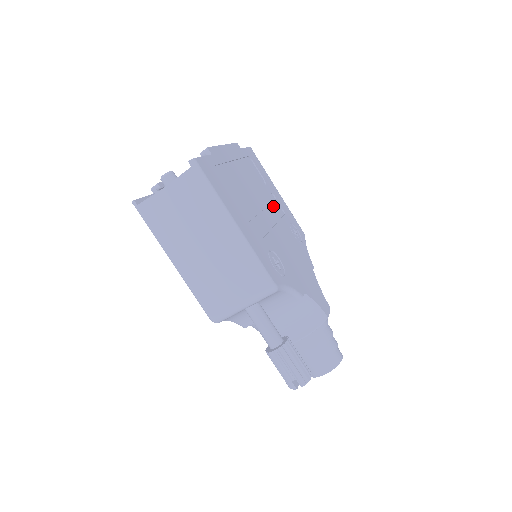
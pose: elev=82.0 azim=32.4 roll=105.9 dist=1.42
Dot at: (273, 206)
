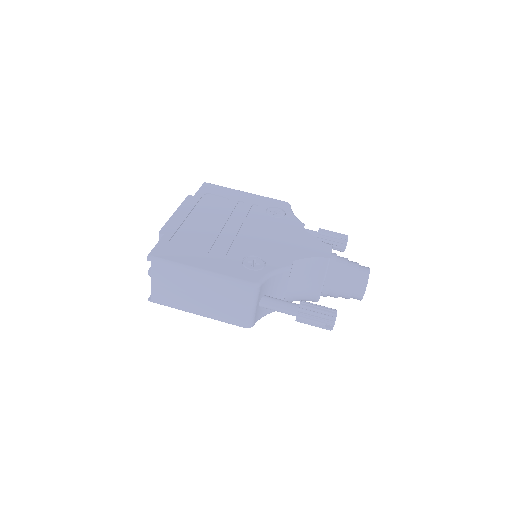
Dot at: (241, 213)
